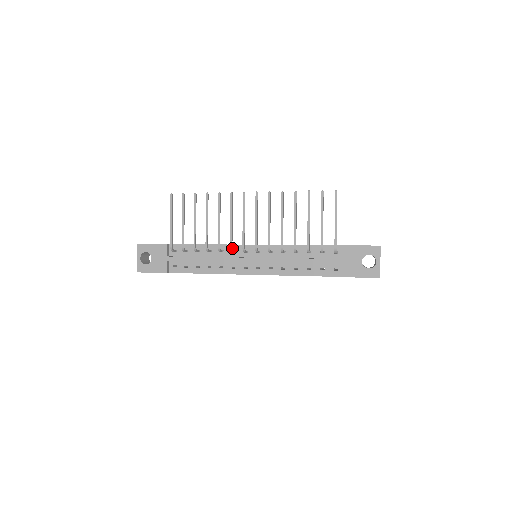
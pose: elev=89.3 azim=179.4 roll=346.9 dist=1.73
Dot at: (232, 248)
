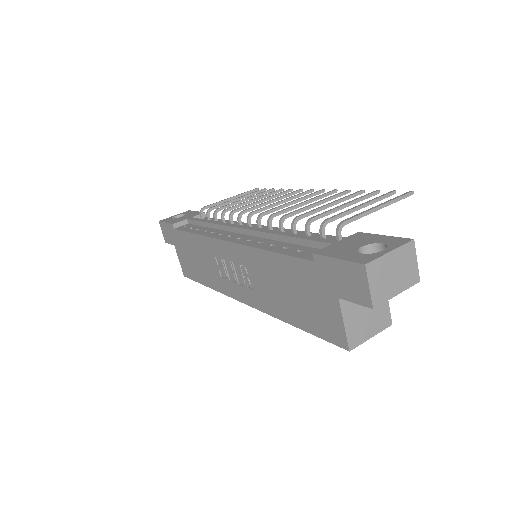
Dot at: occluded
